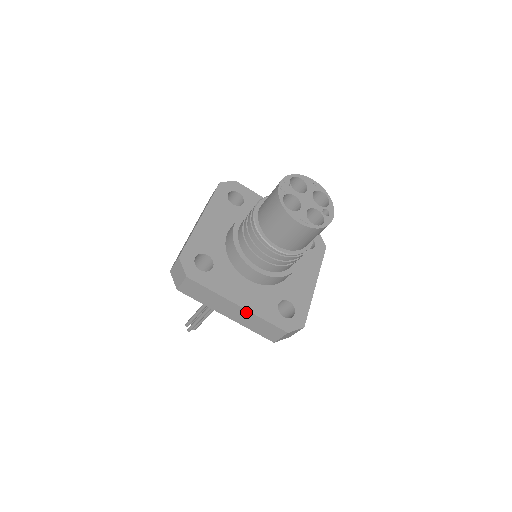
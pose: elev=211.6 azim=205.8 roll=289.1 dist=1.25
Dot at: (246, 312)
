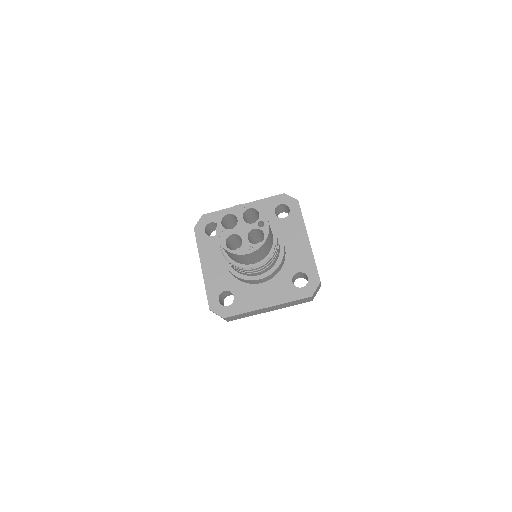
Dot at: (276, 306)
